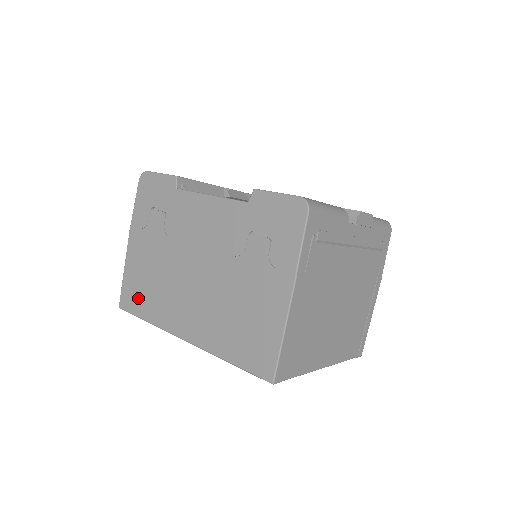
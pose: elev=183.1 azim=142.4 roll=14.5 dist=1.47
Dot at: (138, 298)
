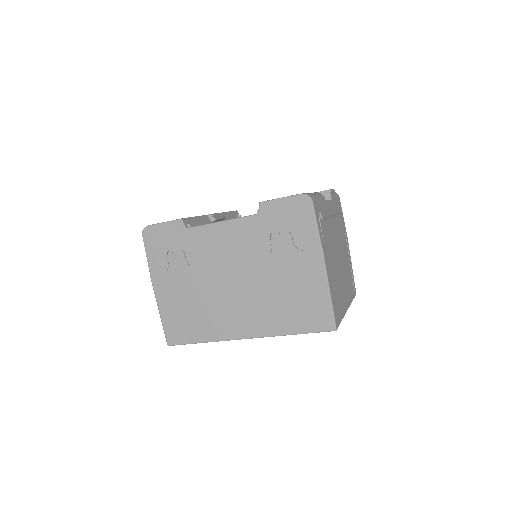
Dot at: (185, 329)
